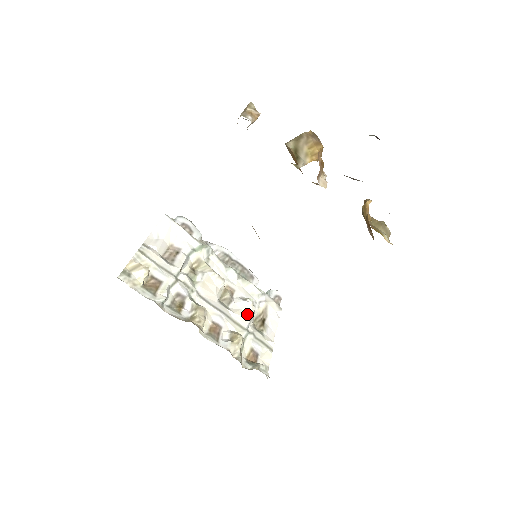
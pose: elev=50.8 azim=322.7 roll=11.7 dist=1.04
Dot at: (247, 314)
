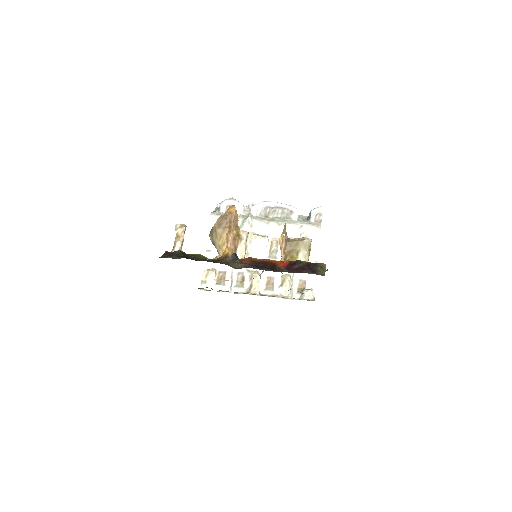
Dot at: occluded
